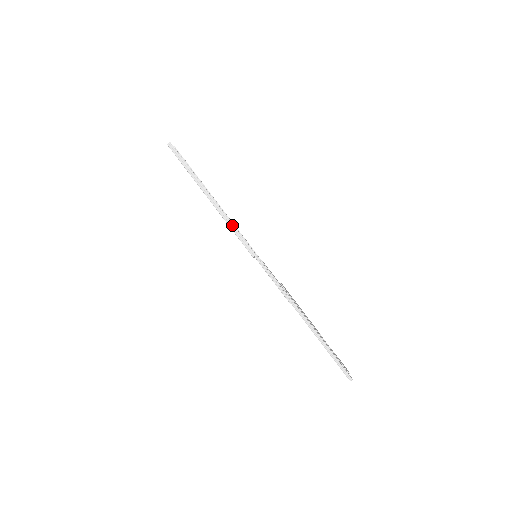
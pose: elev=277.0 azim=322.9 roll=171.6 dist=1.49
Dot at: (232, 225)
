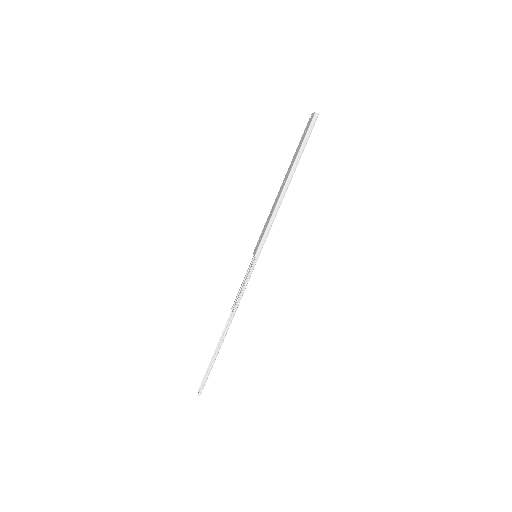
Dot at: (273, 221)
